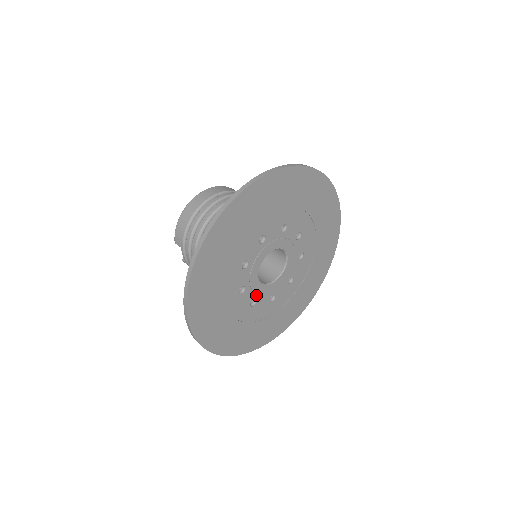
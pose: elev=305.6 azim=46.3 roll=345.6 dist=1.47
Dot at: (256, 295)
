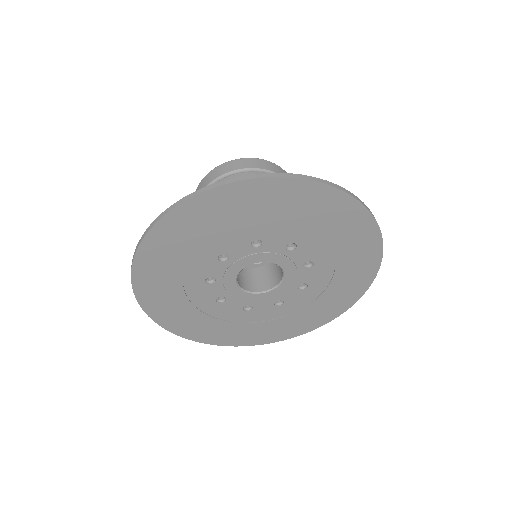
Dot at: (227, 294)
